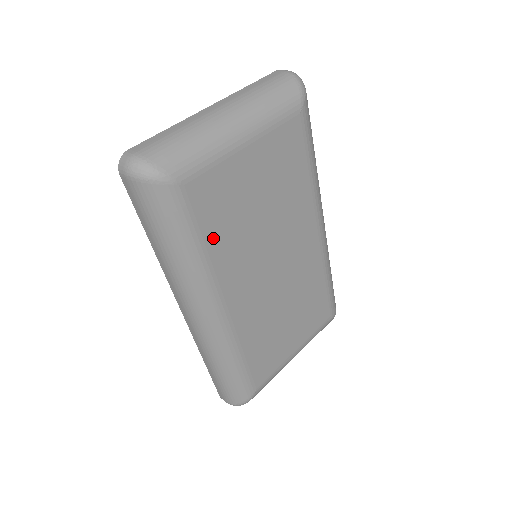
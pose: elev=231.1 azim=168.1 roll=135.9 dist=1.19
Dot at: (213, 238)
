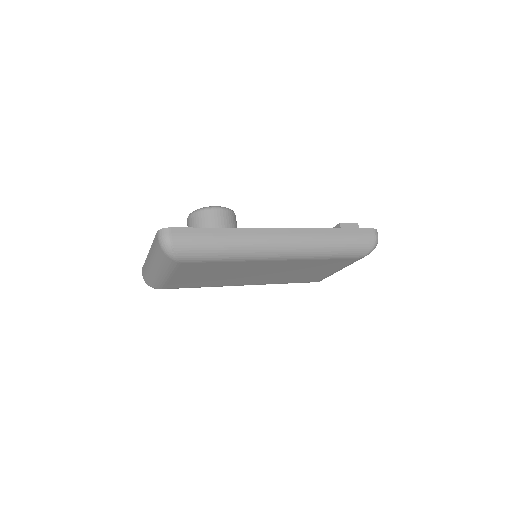
Dot at: (202, 285)
